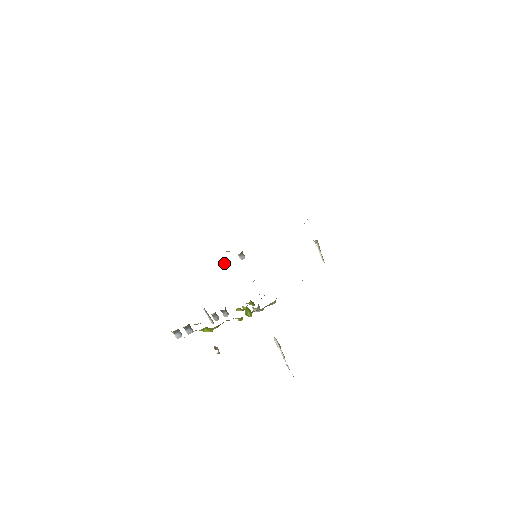
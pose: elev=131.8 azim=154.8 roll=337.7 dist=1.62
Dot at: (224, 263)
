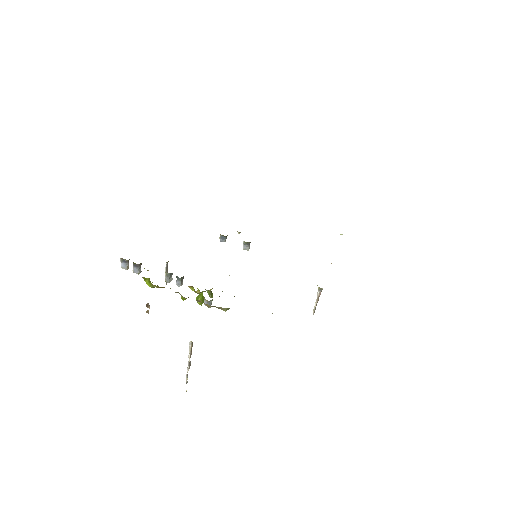
Dot at: (225, 239)
